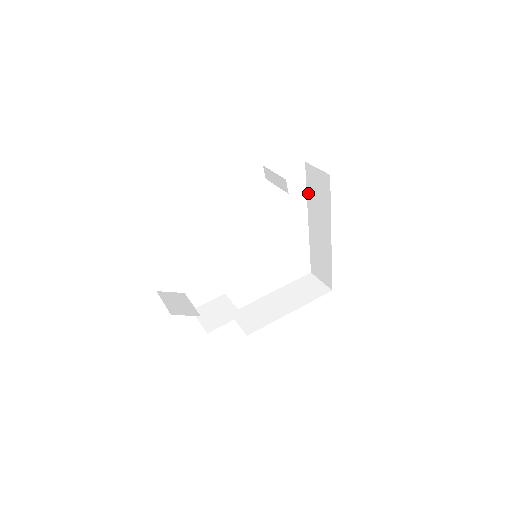
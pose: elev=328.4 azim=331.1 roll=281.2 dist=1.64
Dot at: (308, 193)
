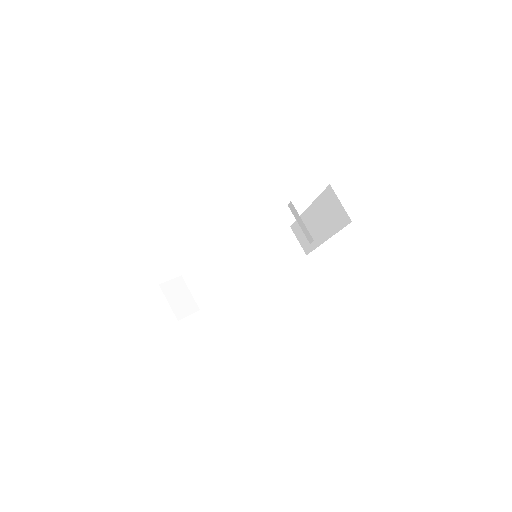
Dot at: (319, 199)
